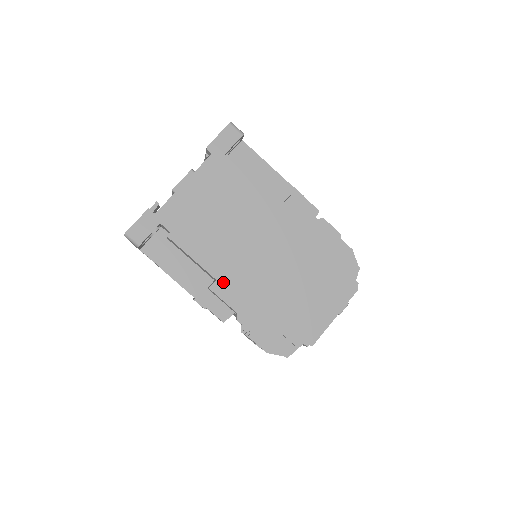
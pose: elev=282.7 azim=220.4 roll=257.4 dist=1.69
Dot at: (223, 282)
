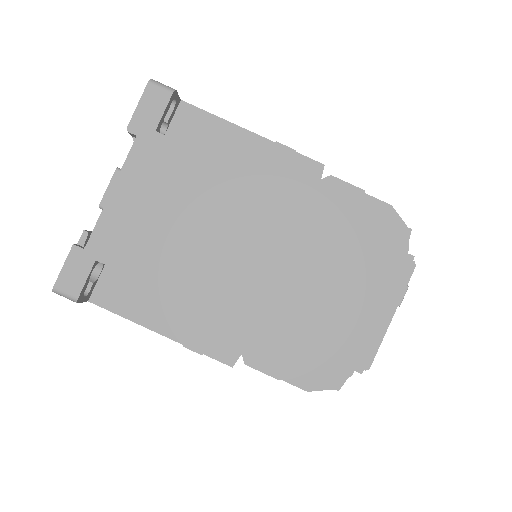
Dot at: (209, 316)
